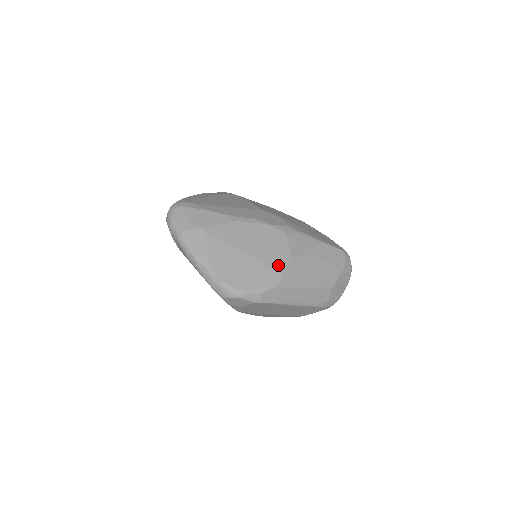
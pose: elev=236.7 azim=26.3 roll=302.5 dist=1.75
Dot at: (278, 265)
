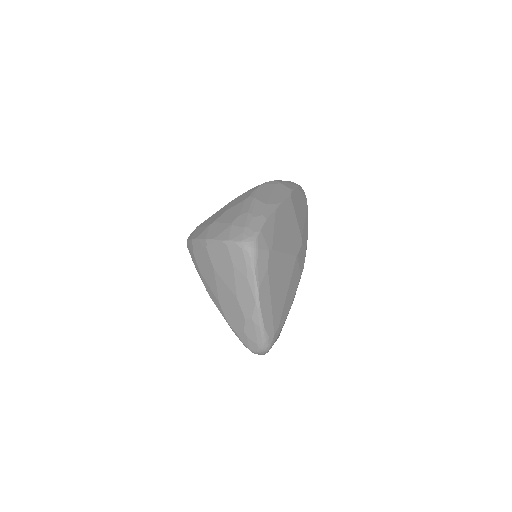
Dot at: occluded
